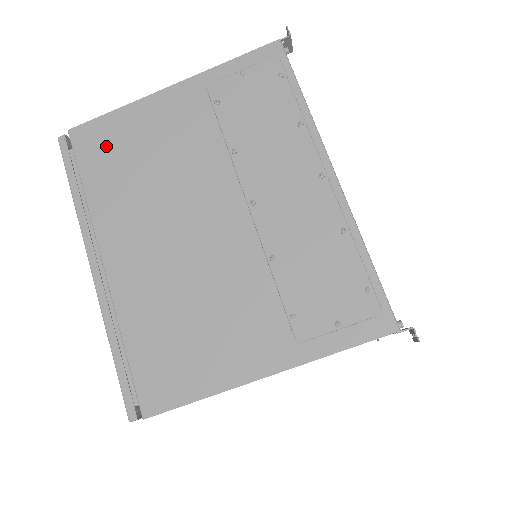
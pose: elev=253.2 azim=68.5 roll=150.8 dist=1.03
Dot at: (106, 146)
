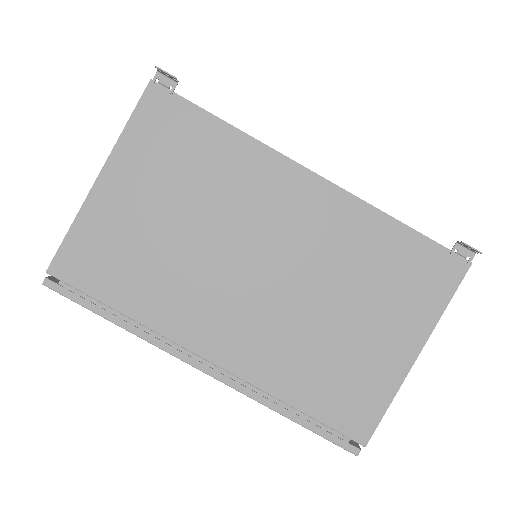
Dot at: occluded
